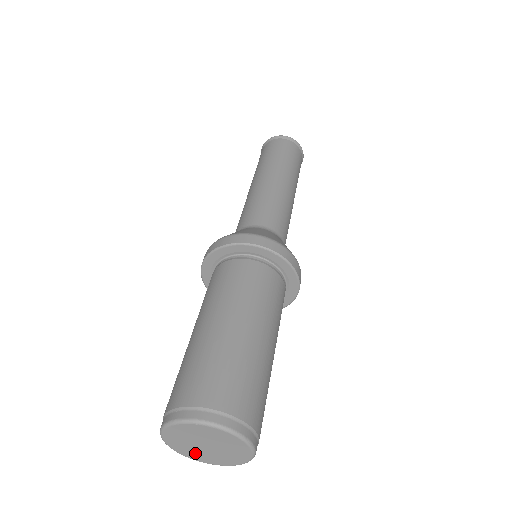
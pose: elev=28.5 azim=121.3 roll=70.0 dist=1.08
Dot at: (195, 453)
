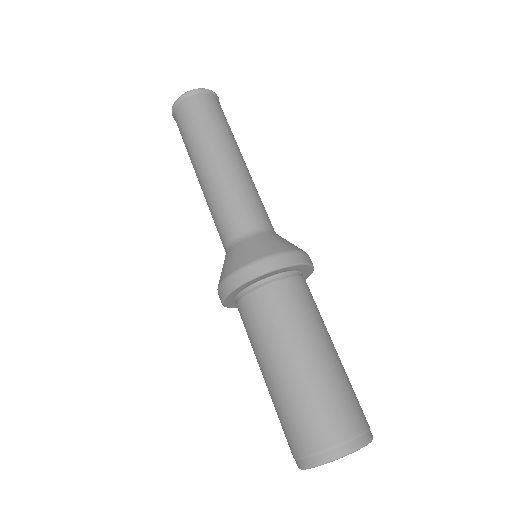
Dot at: occluded
